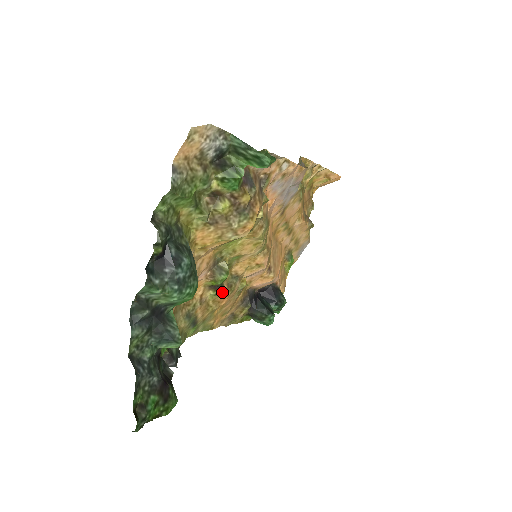
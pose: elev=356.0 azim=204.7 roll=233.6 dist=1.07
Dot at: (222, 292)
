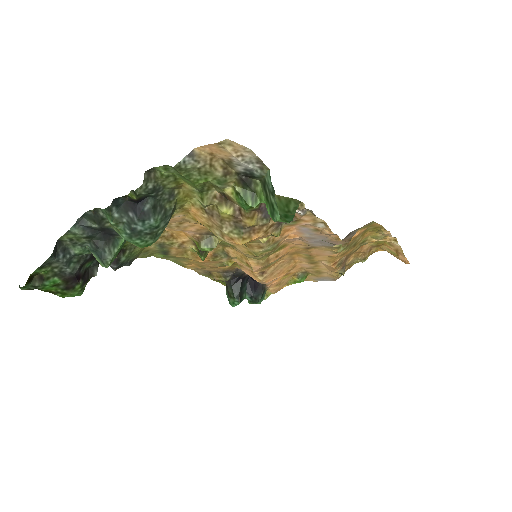
Dot at: (201, 255)
